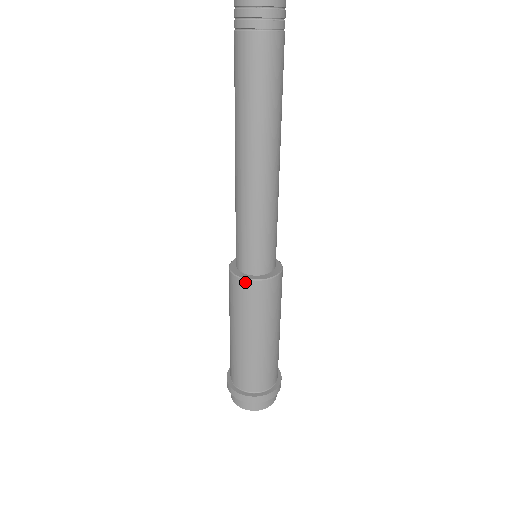
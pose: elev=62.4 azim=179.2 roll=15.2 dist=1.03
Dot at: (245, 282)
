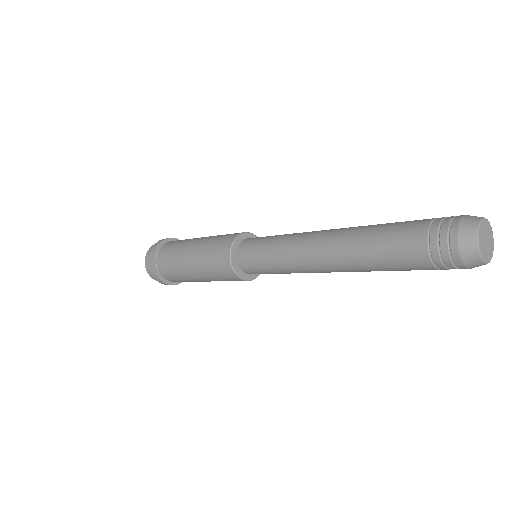
Dot at: (235, 275)
